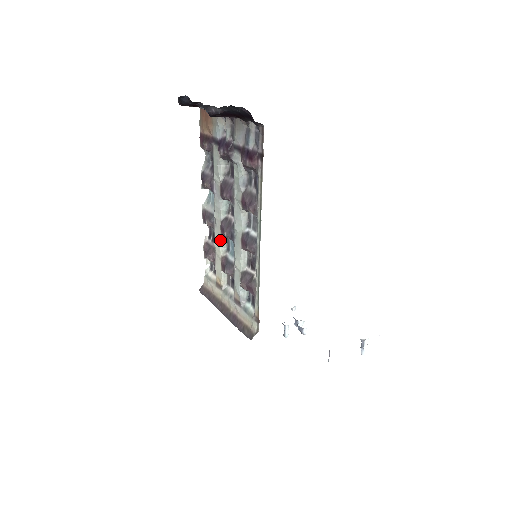
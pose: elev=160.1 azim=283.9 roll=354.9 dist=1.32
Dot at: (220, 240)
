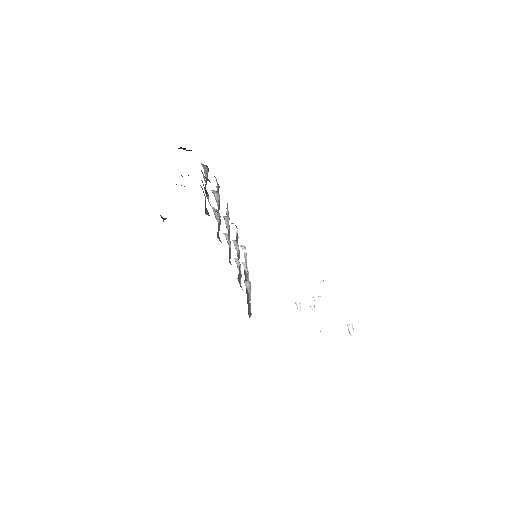
Dot at: (233, 242)
